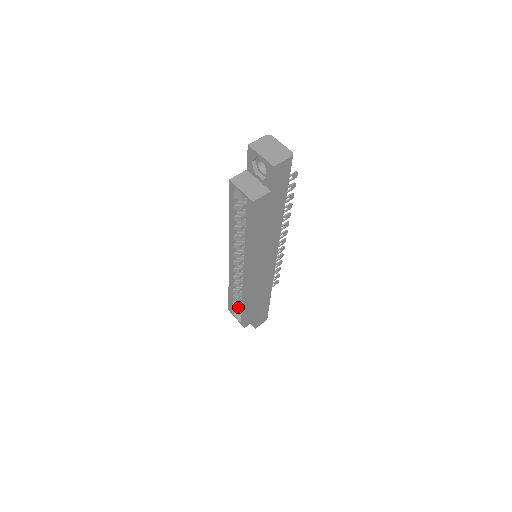
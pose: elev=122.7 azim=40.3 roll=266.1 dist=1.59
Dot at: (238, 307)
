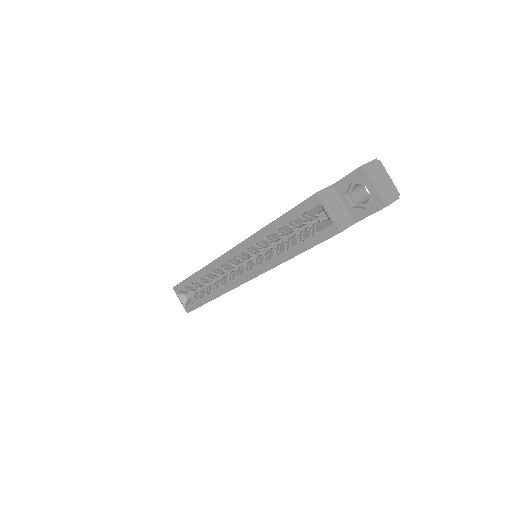
Dot at: (189, 290)
